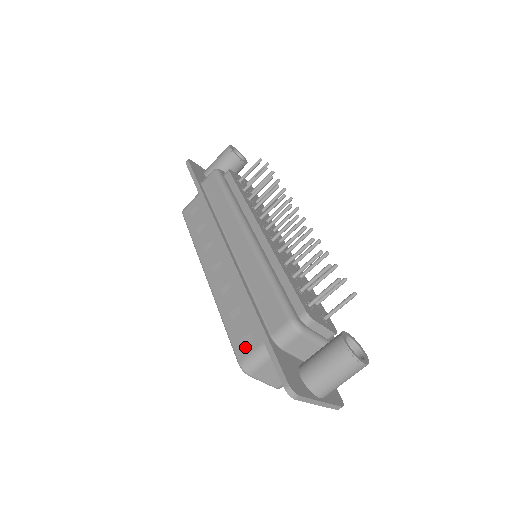
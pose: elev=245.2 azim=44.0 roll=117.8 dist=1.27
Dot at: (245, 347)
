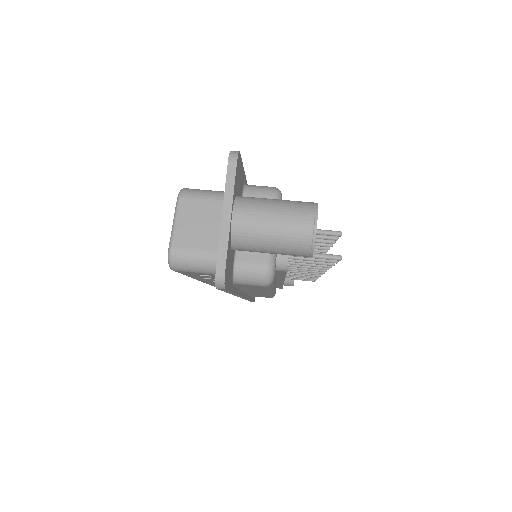
Dot at: occluded
